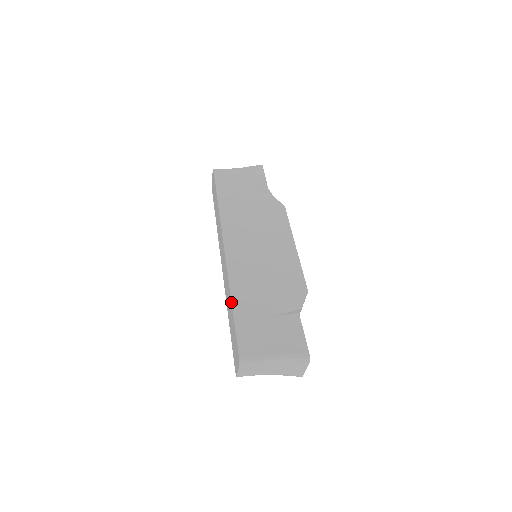
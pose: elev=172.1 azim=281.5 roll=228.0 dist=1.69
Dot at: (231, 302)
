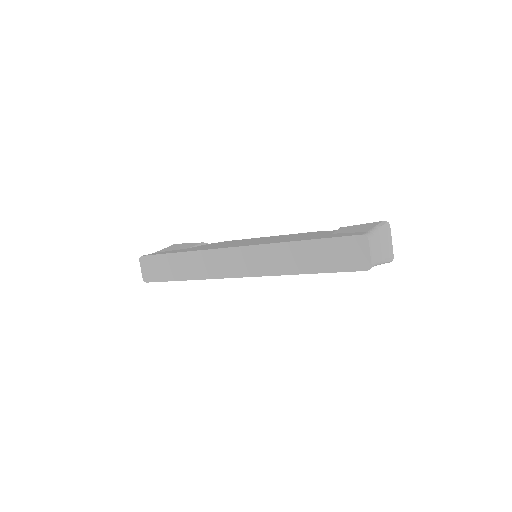
Dot at: (299, 241)
